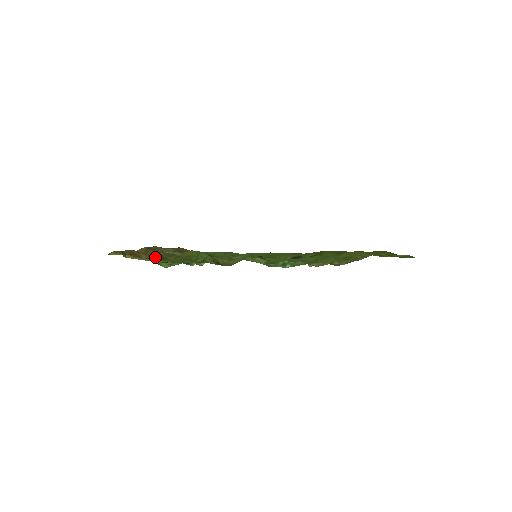
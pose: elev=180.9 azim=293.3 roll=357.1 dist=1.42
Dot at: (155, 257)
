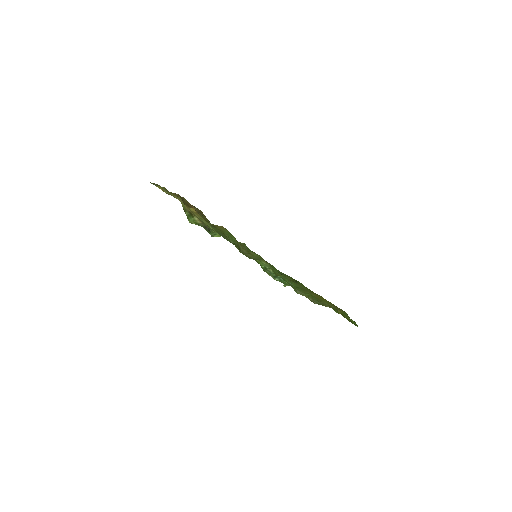
Dot at: occluded
